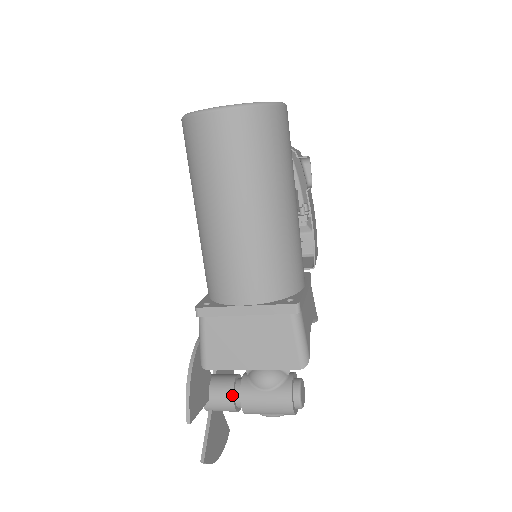
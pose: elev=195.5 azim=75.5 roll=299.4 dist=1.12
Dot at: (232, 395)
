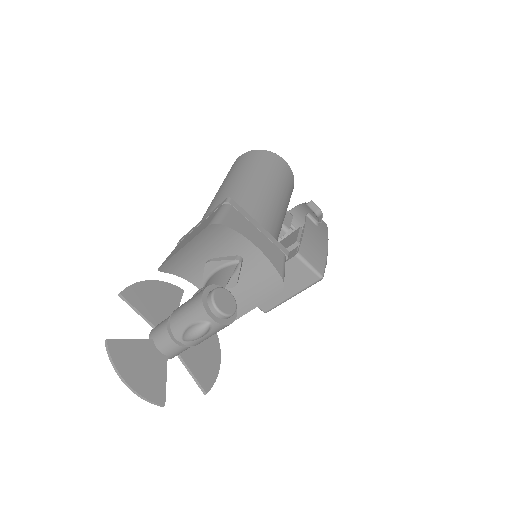
Dot at: occluded
